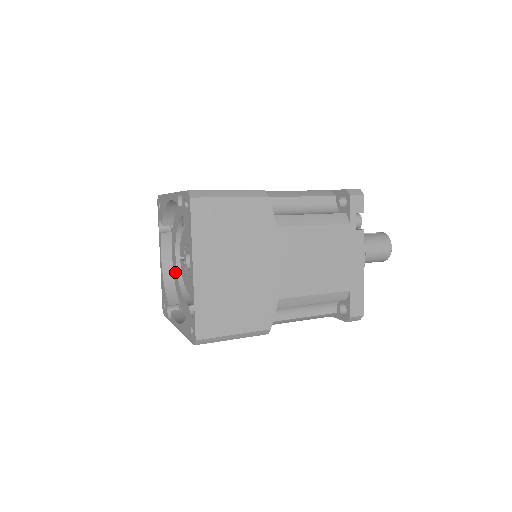
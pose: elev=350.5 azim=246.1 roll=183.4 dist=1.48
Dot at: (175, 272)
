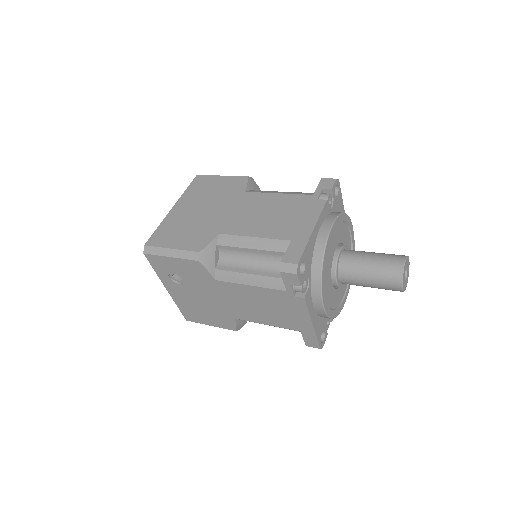
Dot at: occluded
